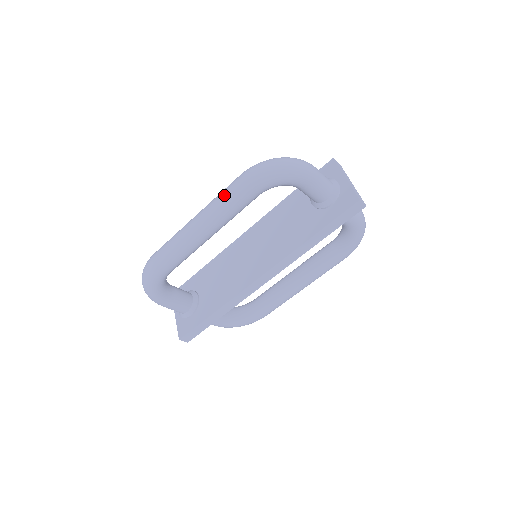
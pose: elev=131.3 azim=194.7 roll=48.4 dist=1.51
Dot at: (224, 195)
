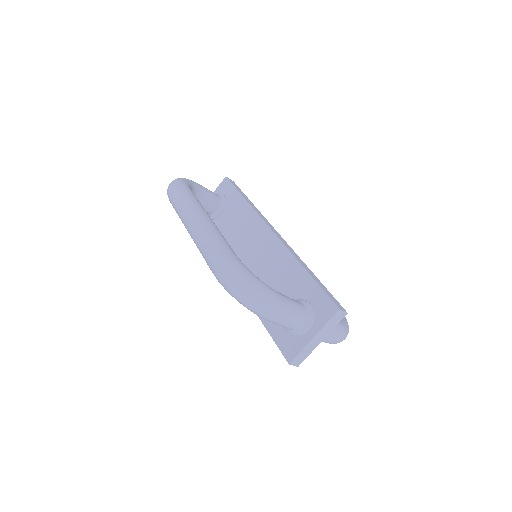
Dot at: (204, 248)
